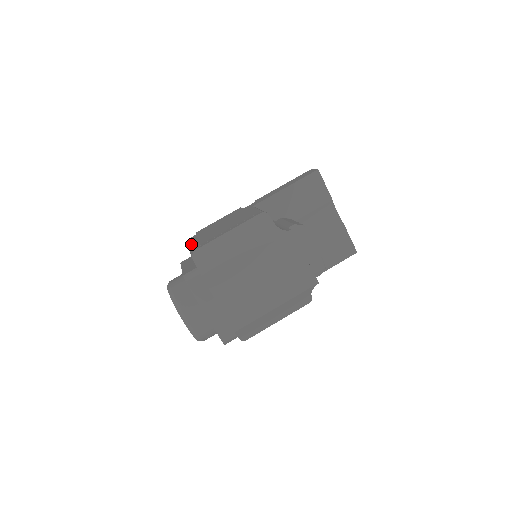
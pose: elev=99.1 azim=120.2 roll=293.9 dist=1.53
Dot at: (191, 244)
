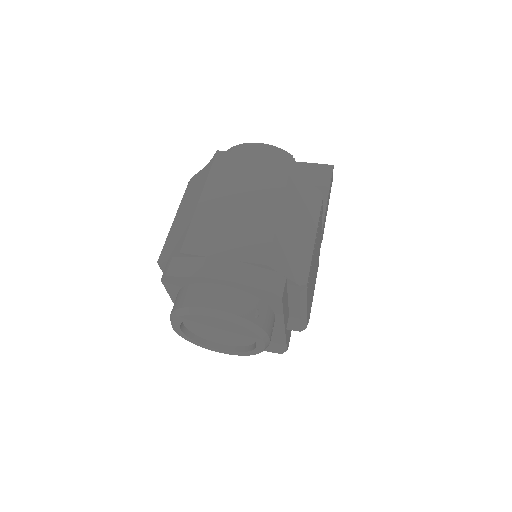
Dot at: occluded
